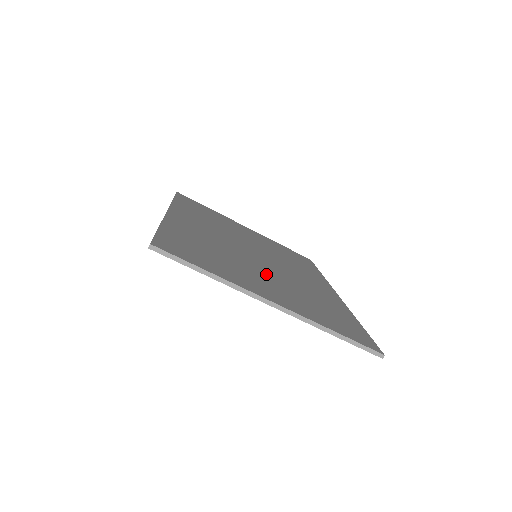
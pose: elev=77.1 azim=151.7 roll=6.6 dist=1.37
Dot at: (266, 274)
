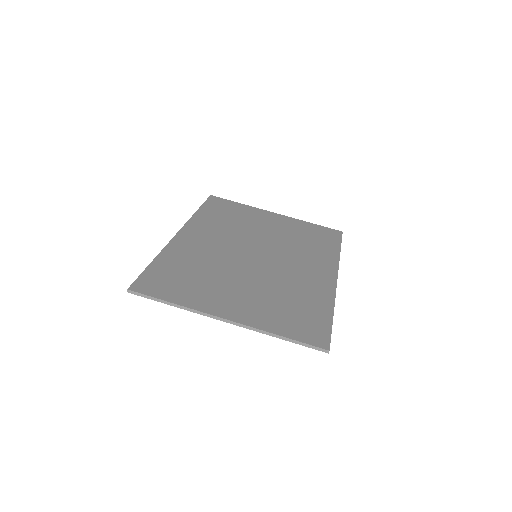
Dot at: (246, 281)
